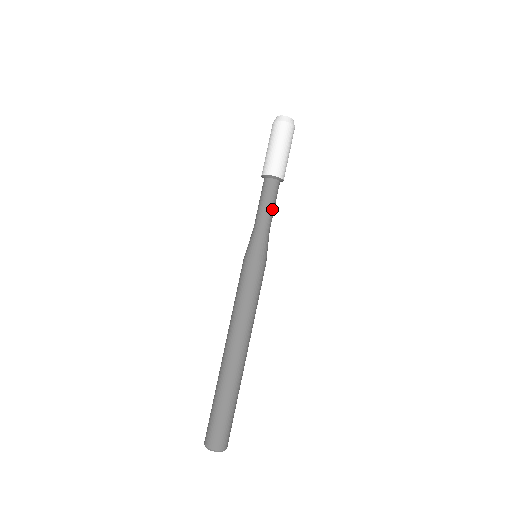
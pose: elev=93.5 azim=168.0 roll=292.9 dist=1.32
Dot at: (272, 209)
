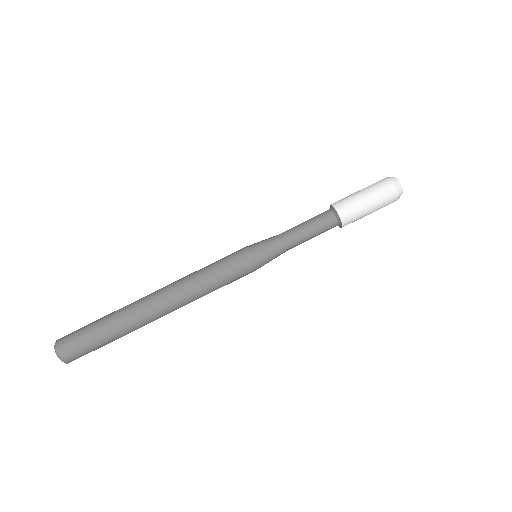
Dot at: (306, 232)
